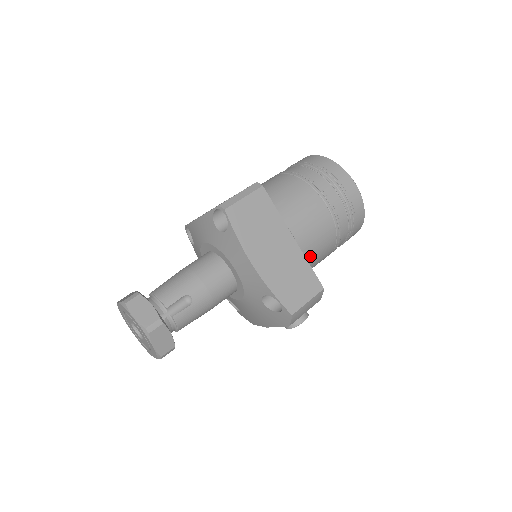
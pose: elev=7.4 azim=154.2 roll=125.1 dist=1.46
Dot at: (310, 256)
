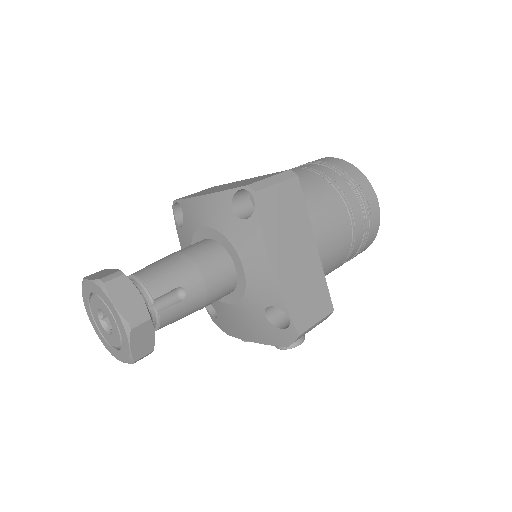
Dot at: occluded
